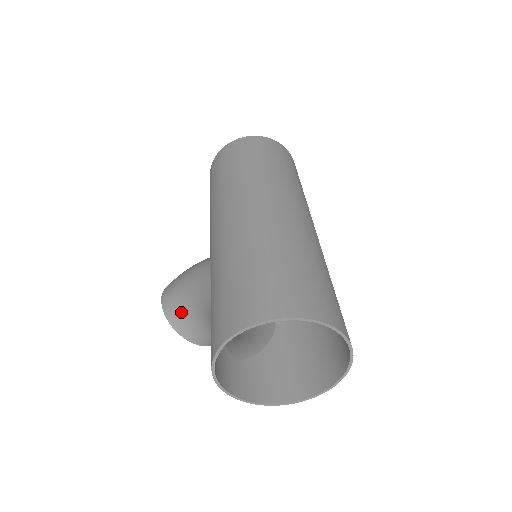
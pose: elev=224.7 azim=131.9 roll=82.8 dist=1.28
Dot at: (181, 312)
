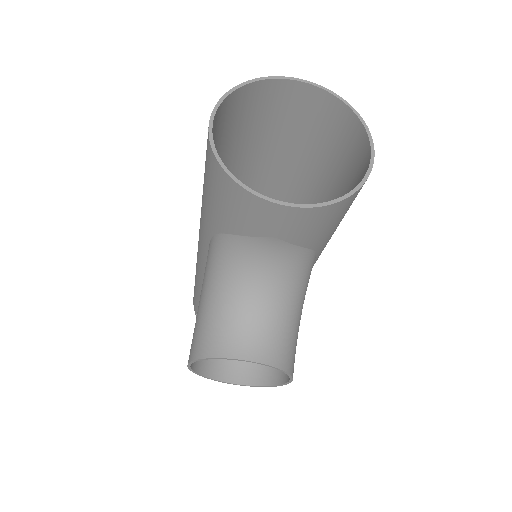
Dot at: (209, 327)
